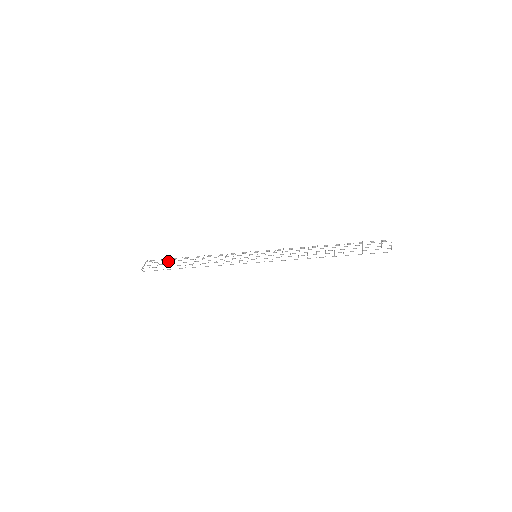
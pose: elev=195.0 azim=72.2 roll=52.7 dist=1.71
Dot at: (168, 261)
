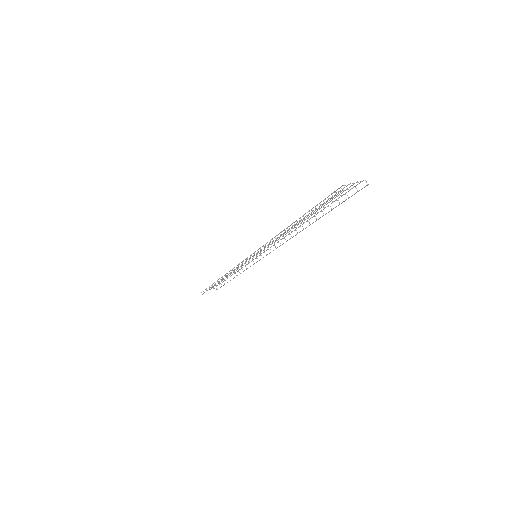
Dot at: (219, 282)
